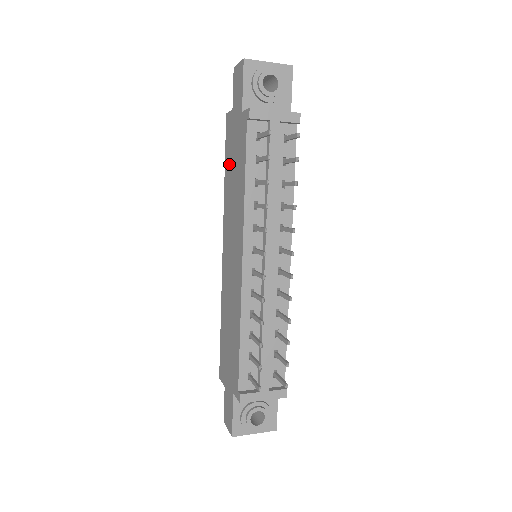
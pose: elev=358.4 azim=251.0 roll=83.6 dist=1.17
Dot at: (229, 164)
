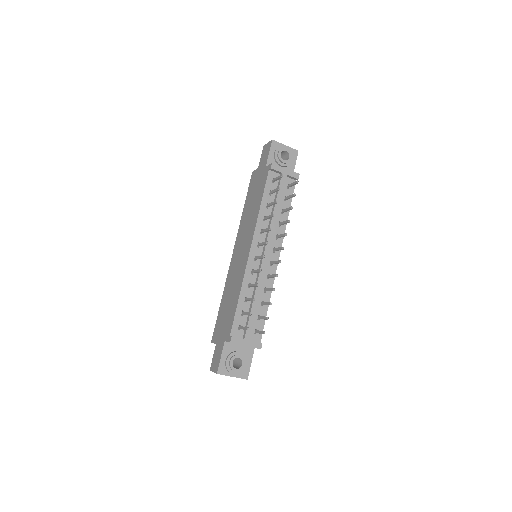
Dot at: (249, 199)
